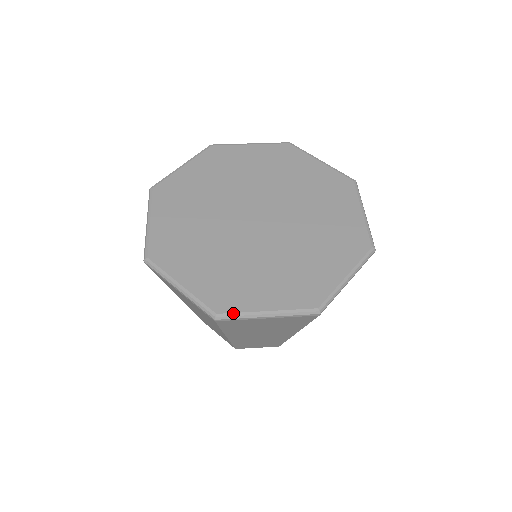
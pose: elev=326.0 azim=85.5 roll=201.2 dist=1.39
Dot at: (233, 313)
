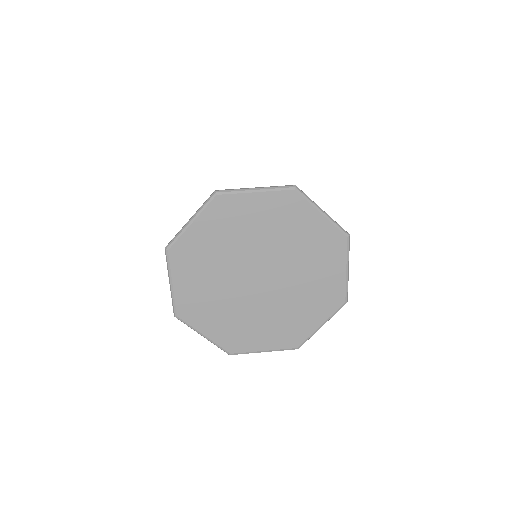
Dot at: (241, 353)
